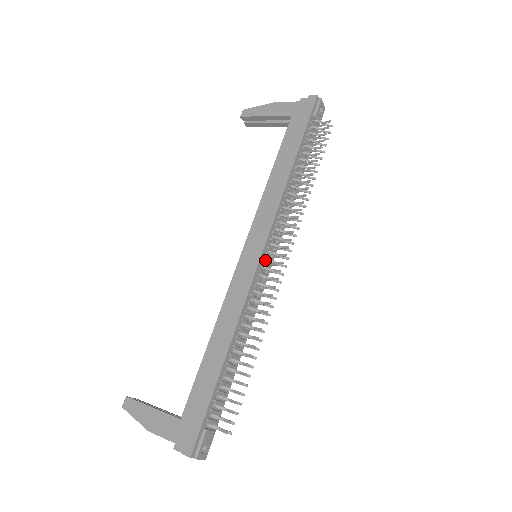
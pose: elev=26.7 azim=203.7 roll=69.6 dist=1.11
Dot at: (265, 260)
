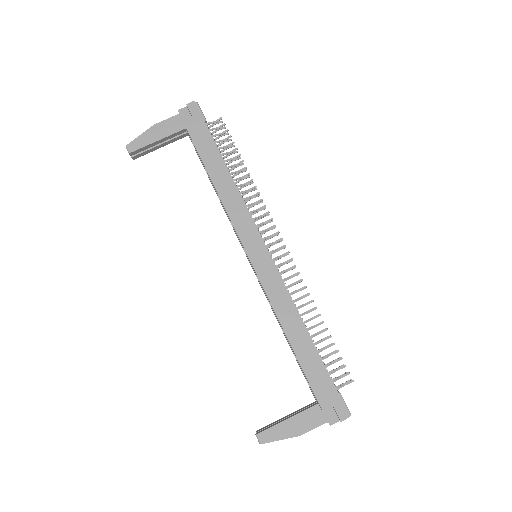
Dot at: (270, 253)
